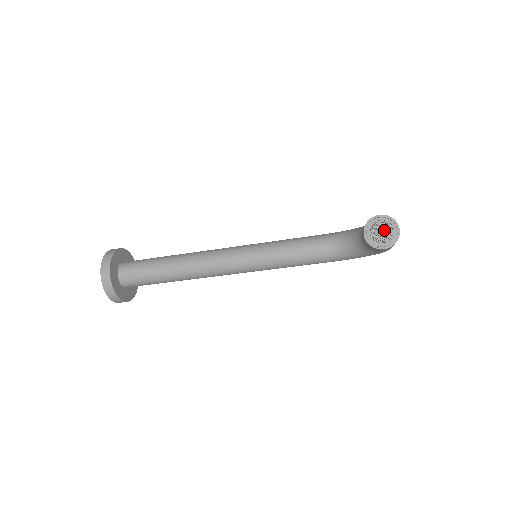
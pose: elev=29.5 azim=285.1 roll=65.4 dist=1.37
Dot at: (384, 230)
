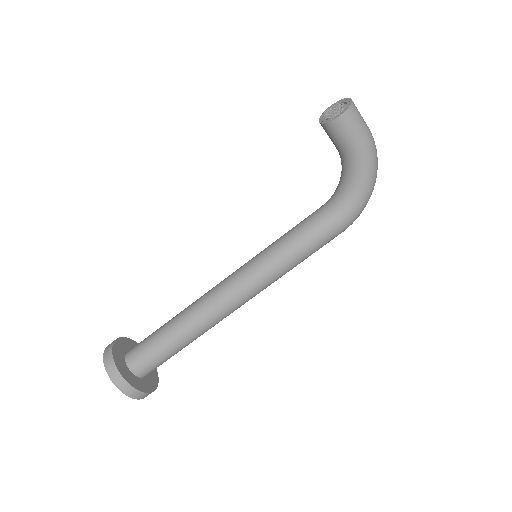
Dot at: (337, 108)
